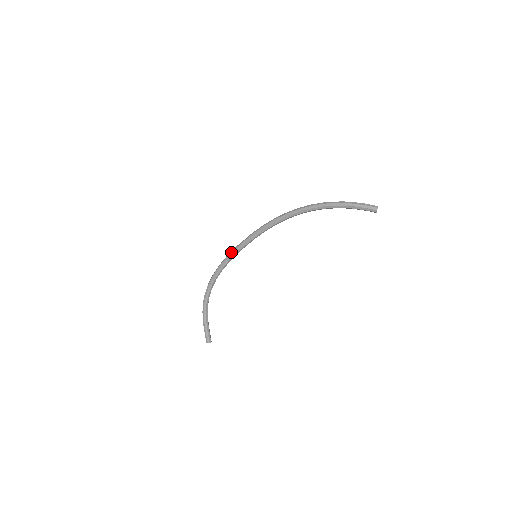
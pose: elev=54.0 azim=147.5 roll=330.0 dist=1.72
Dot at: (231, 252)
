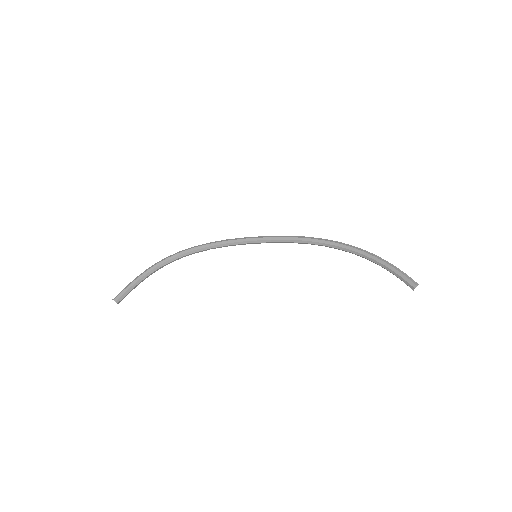
Dot at: (237, 238)
